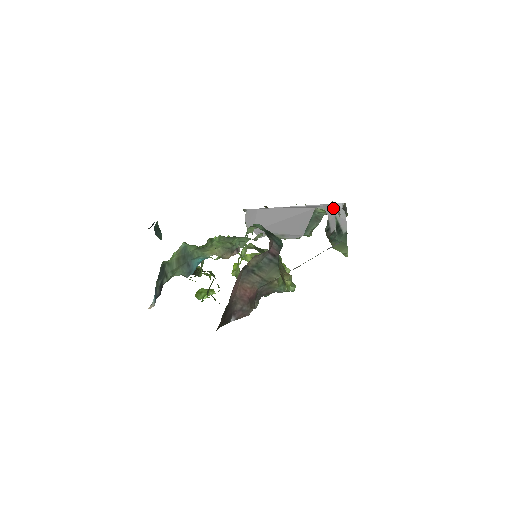
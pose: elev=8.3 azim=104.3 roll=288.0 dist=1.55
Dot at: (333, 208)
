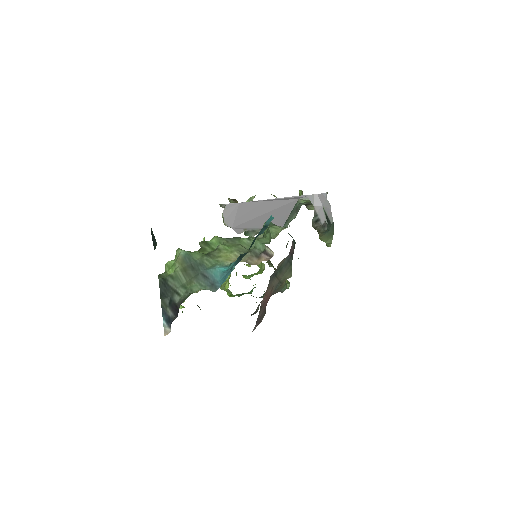
Dot at: (319, 198)
